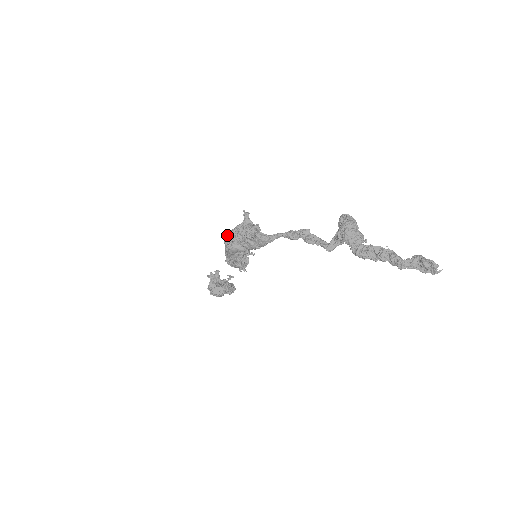
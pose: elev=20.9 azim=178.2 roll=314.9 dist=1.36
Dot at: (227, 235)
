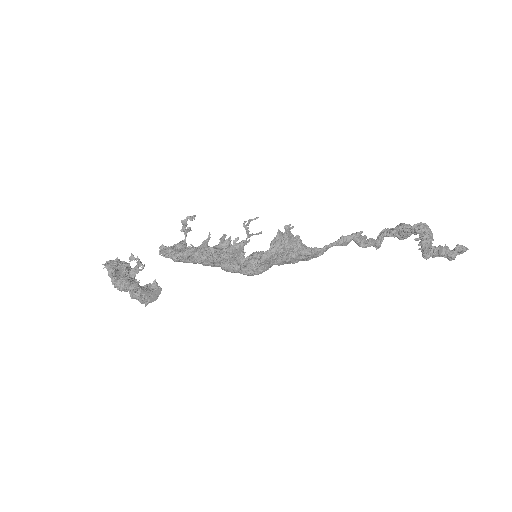
Dot at: (262, 262)
